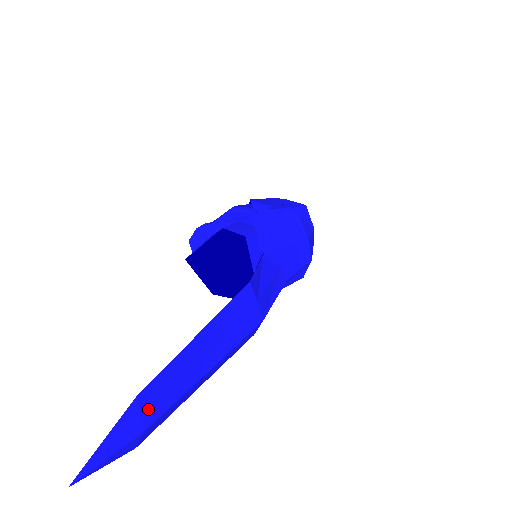
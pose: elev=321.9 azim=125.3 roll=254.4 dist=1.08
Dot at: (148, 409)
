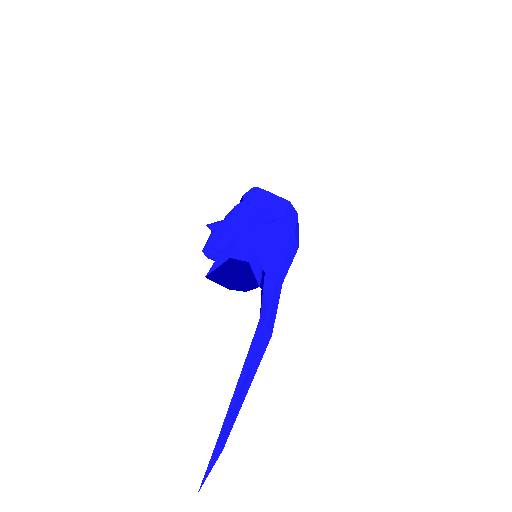
Dot at: (222, 440)
